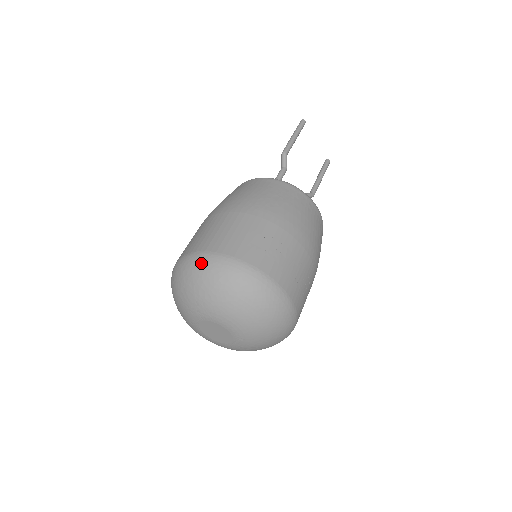
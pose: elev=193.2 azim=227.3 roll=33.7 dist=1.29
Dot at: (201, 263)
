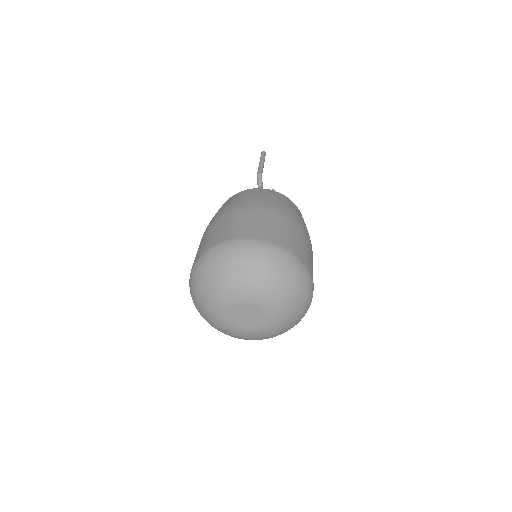
Dot at: (251, 248)
